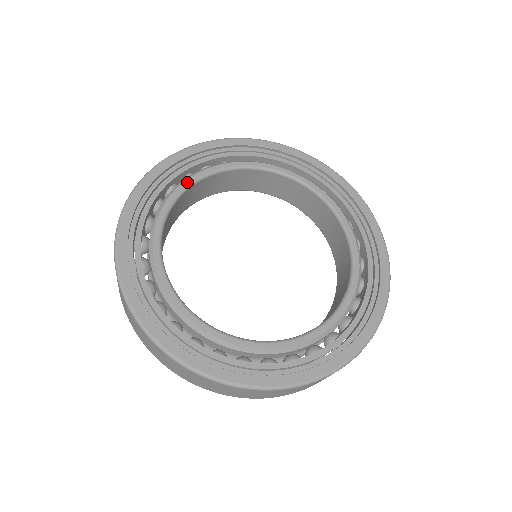
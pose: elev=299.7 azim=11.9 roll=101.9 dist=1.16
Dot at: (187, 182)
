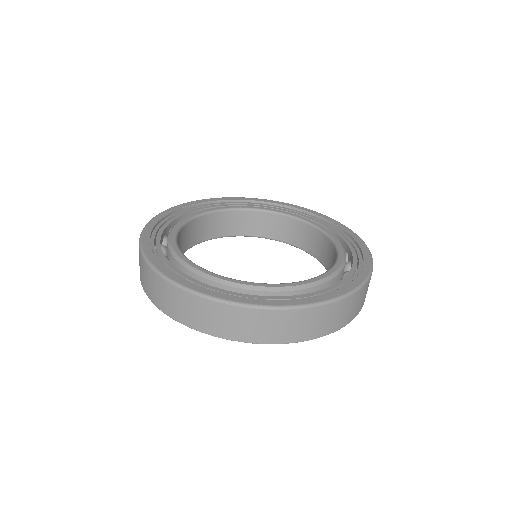
Dot at: (173, 241)
